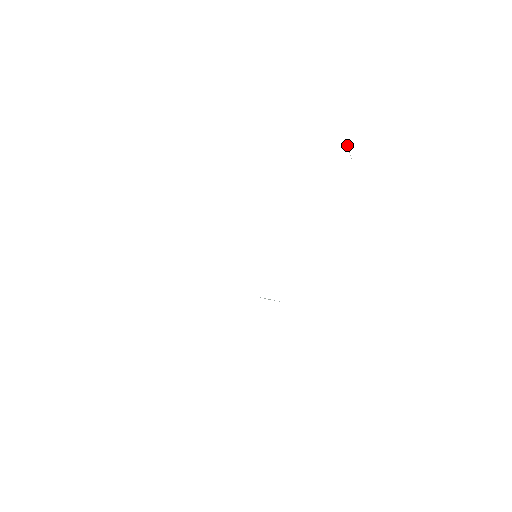
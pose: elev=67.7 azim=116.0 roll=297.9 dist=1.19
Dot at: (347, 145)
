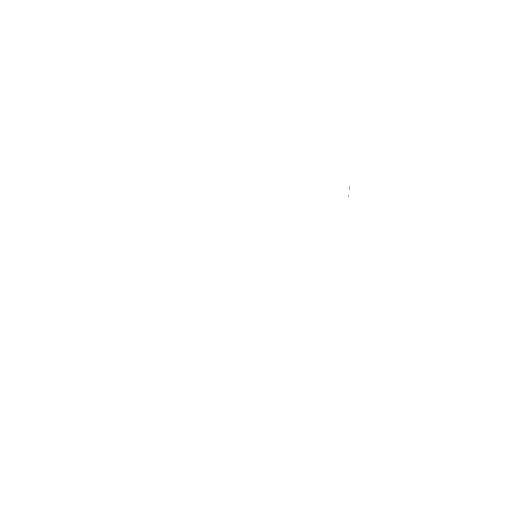
Dot at: occluded
